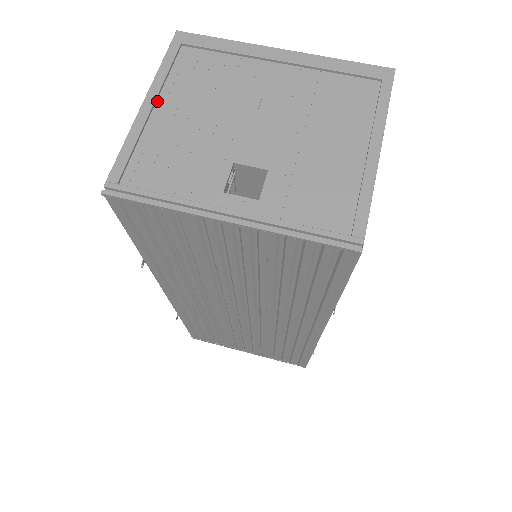
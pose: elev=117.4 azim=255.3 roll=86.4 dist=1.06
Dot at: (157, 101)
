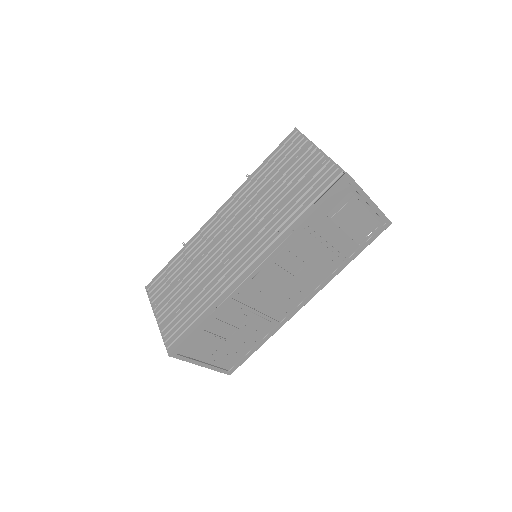
Dot at: occluded
